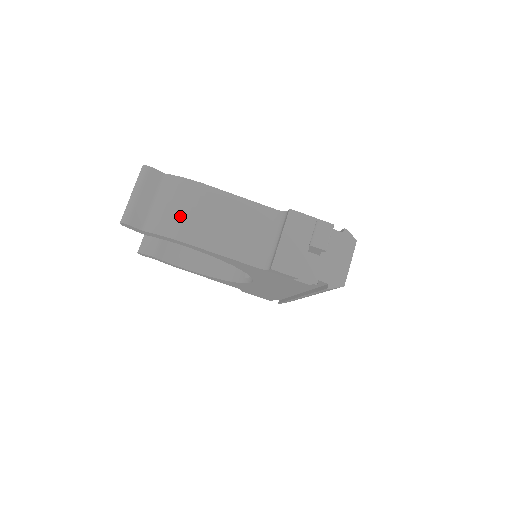
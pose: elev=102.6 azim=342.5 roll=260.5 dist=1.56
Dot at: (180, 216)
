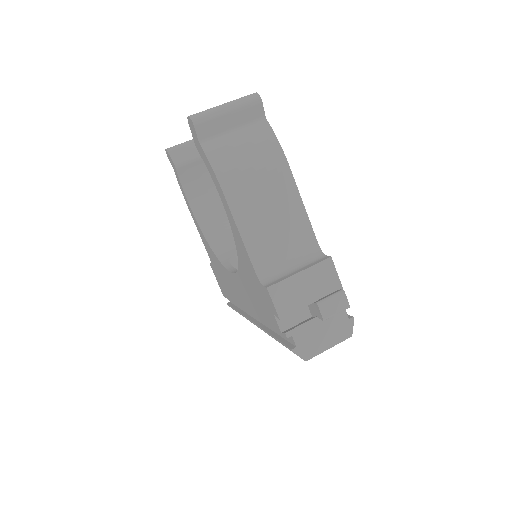
Dot at: (242, 166)
